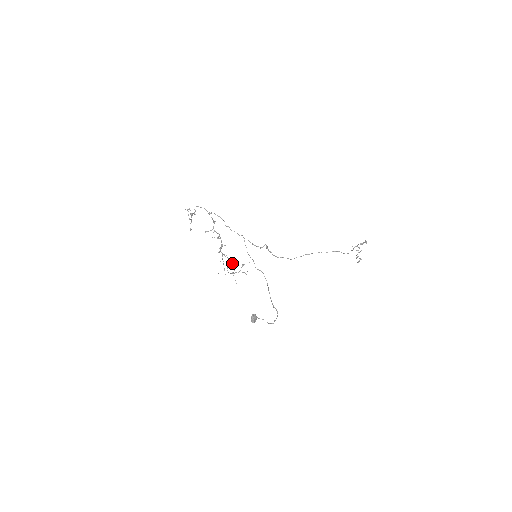
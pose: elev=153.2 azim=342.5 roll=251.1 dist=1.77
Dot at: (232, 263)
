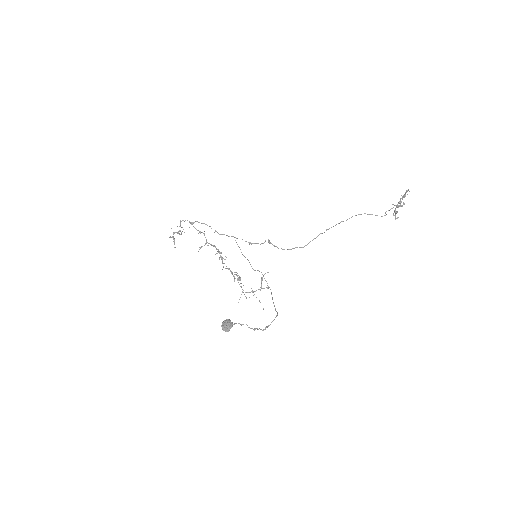
Dot at: (237, 276)
